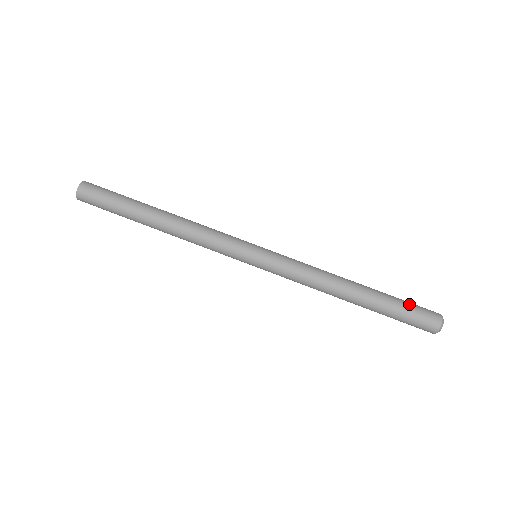
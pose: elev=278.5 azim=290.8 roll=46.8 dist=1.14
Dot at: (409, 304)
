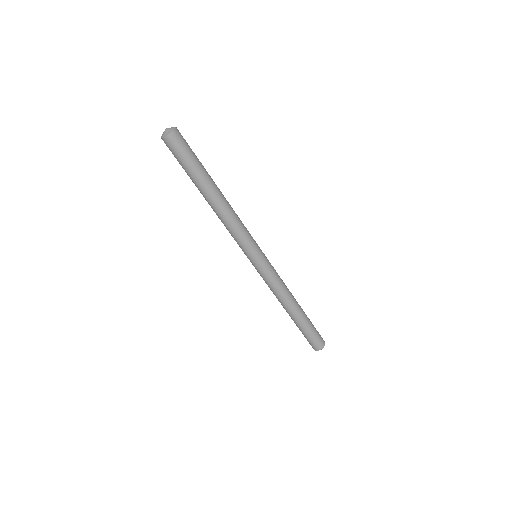
Dot at: (312, 335)
